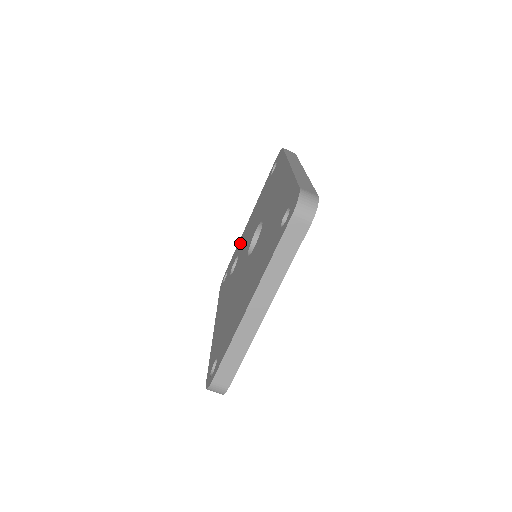
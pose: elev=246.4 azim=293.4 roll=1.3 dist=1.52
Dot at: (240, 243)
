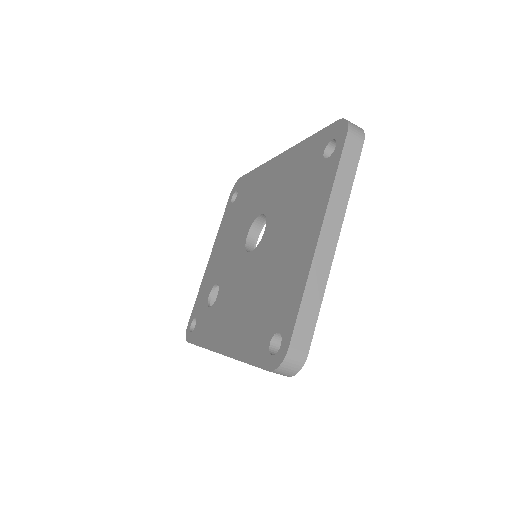
Dot at: (208, 280)
